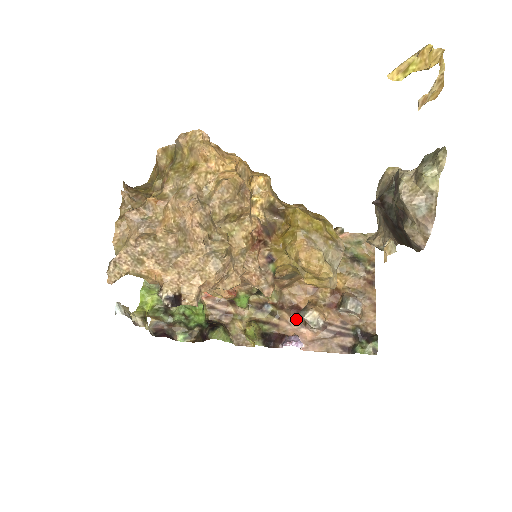
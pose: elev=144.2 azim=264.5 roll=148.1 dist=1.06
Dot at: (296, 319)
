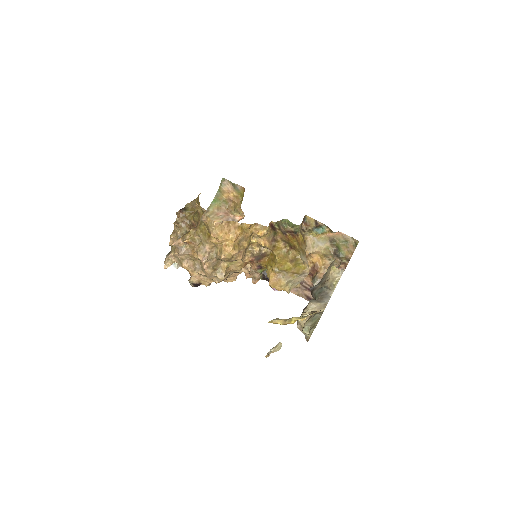
Dot at: occluded
